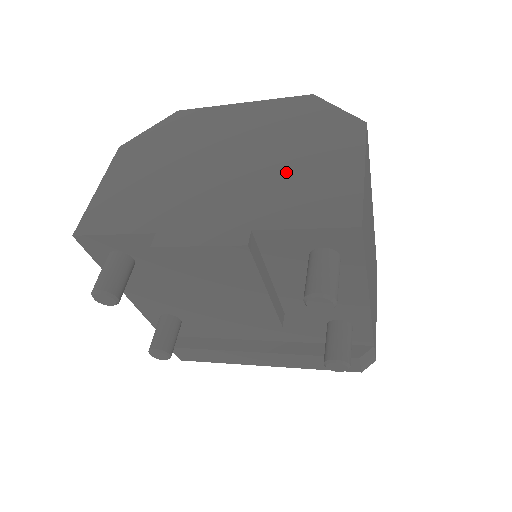
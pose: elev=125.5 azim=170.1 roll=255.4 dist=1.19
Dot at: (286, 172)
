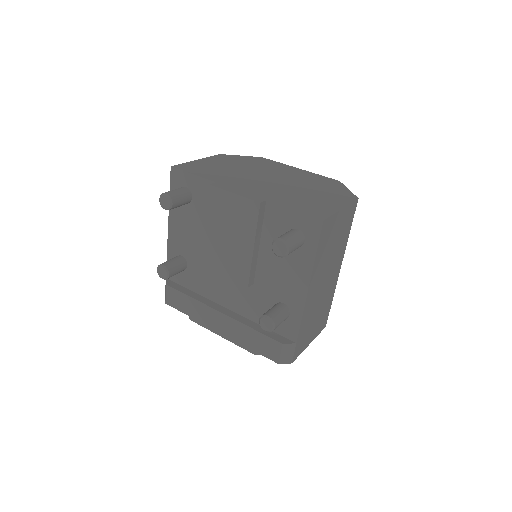
Dot at: (301, 194)
